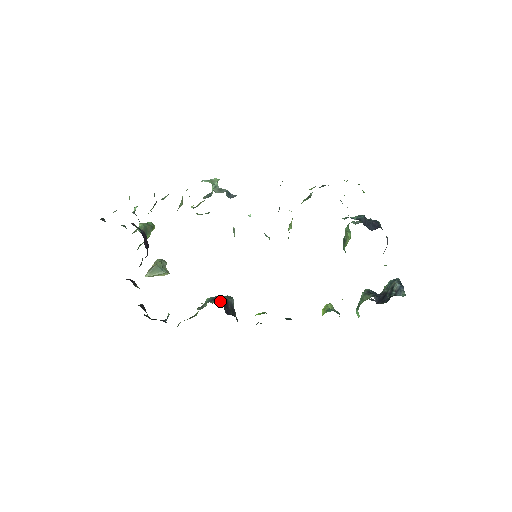
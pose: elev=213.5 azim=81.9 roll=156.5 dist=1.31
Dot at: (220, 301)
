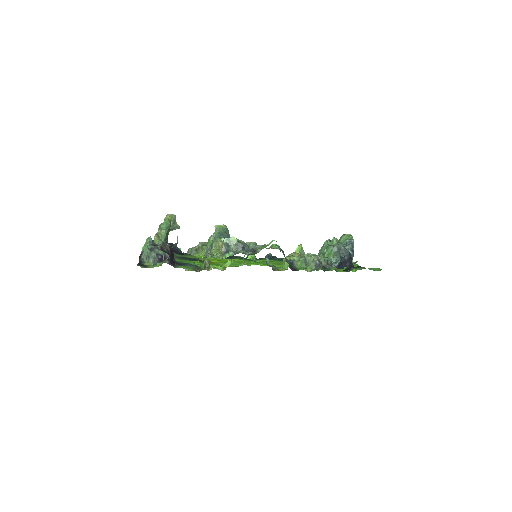
Dot at: occluded
